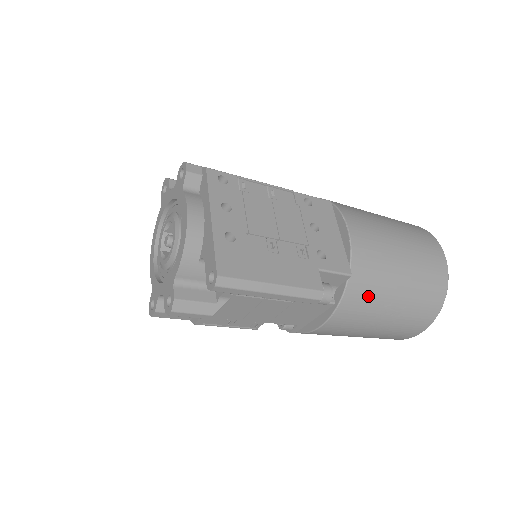
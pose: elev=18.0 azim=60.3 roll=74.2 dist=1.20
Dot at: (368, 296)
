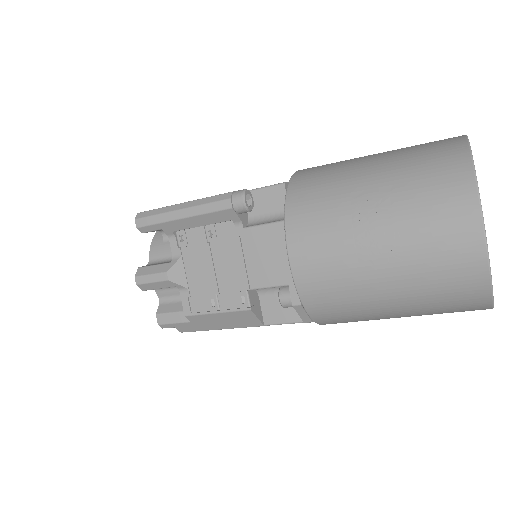
Dot at: (321, 195)
